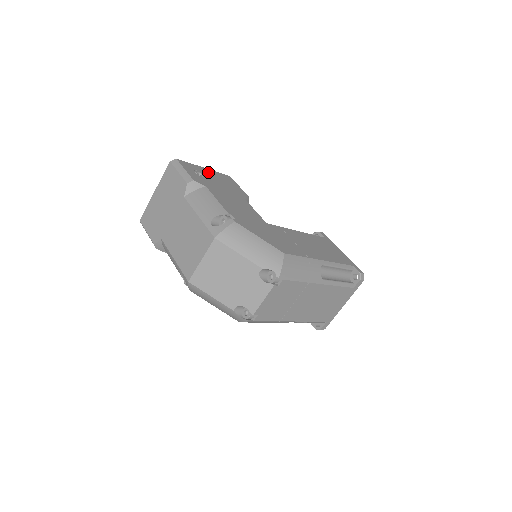
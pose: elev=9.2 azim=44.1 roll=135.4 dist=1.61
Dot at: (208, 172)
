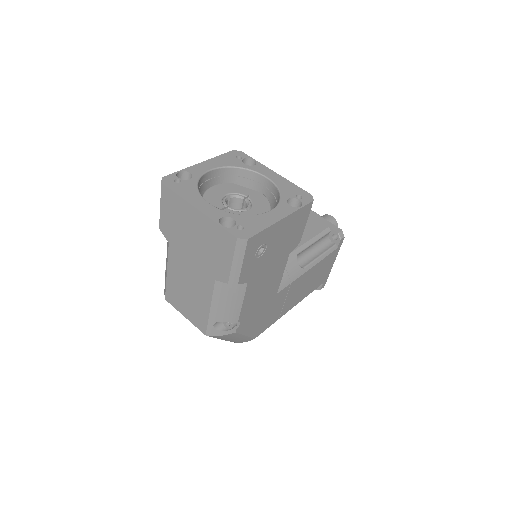
Dot at: (280, 229)
